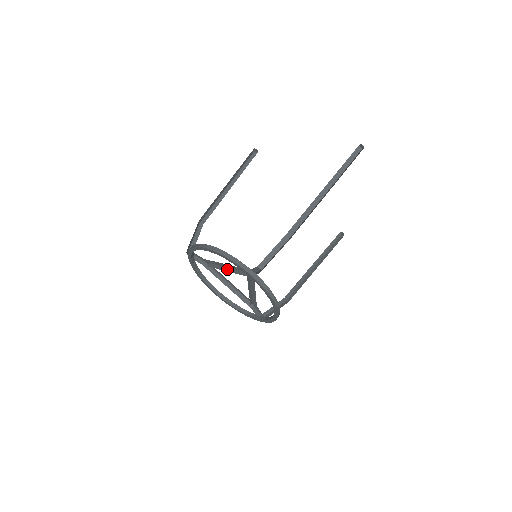
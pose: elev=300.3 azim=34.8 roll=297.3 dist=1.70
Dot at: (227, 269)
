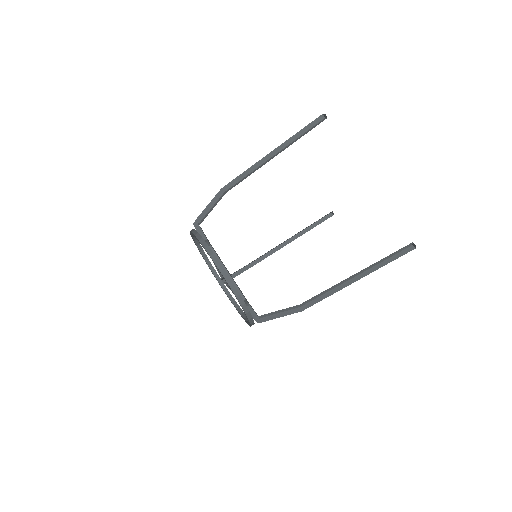
Dot at: (227, 273)
